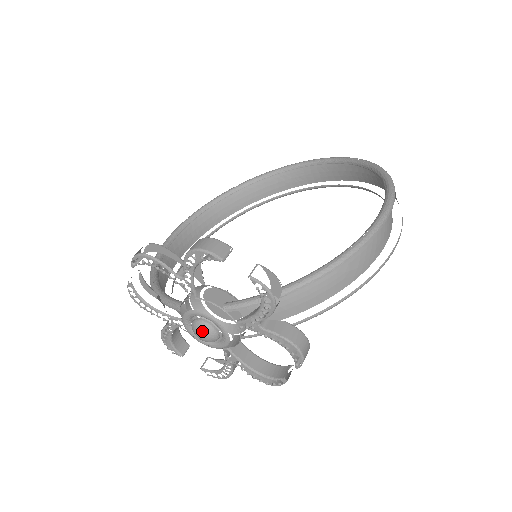
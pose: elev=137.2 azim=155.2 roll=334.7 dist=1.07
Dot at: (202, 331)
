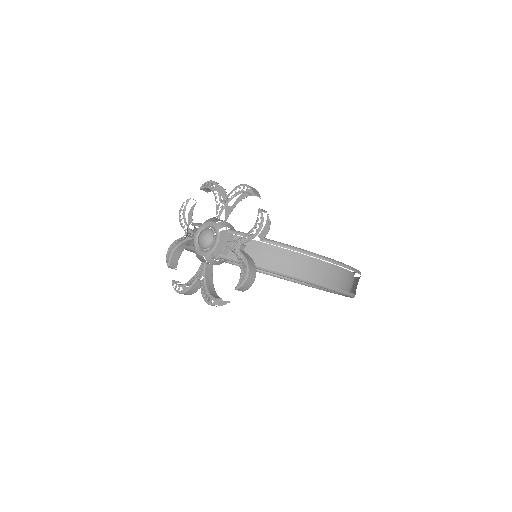
Dot at: (206, 233)
